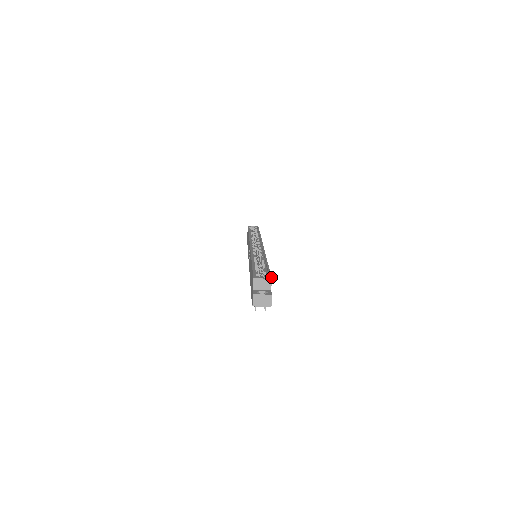
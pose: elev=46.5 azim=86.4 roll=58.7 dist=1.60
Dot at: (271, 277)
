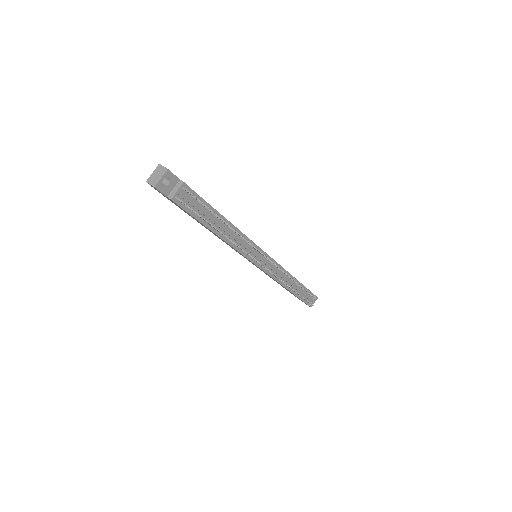
Dot at: occluded
